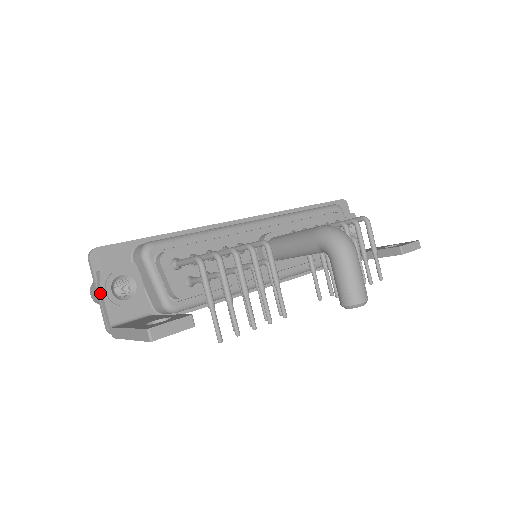
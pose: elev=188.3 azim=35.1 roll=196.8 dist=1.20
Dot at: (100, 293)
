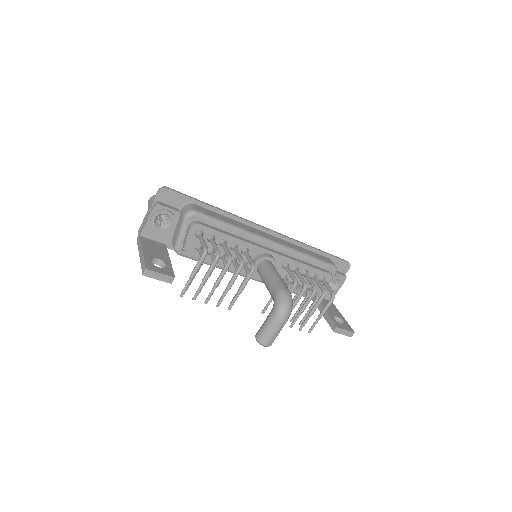
Dot at: (149, 213)
